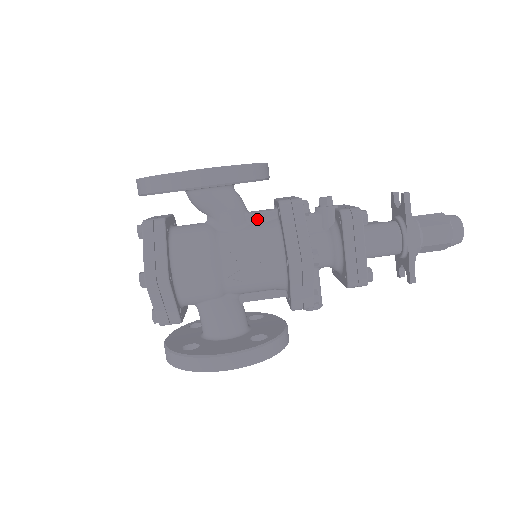
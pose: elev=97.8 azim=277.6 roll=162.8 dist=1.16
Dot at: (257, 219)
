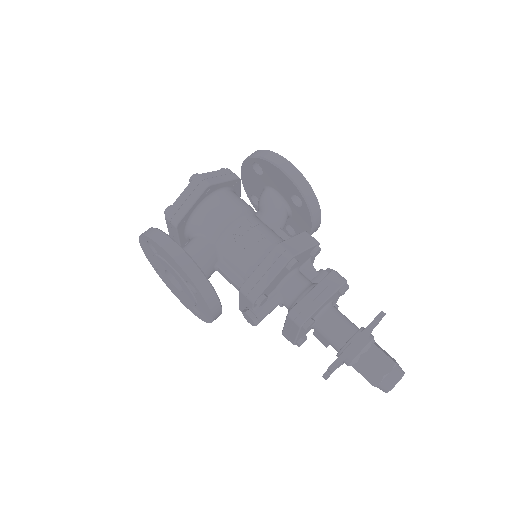
Dot at: (282, 236)
